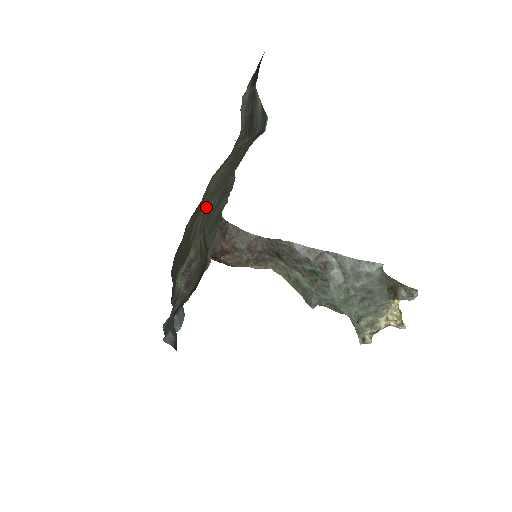
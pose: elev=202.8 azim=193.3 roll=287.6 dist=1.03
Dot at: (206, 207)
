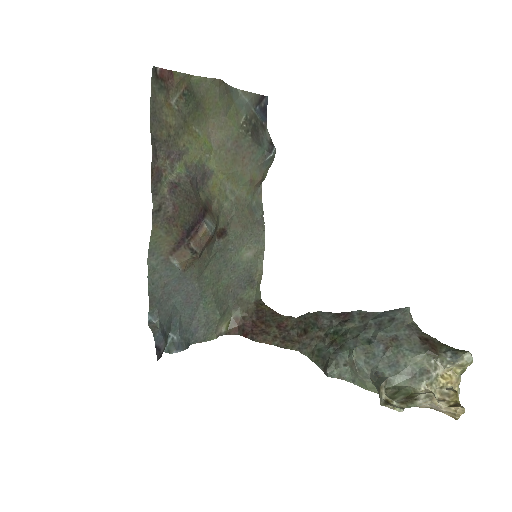
Dot at: (210, 166)
